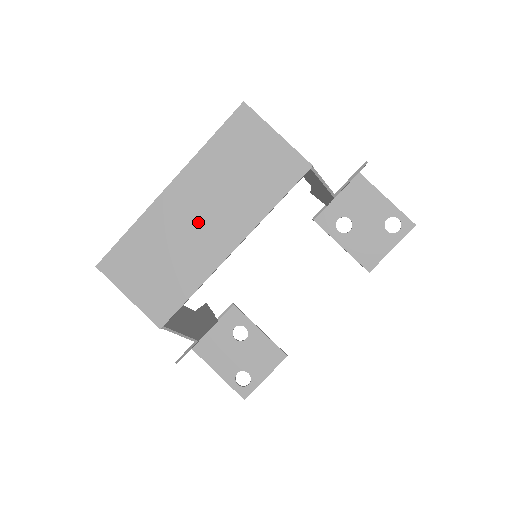
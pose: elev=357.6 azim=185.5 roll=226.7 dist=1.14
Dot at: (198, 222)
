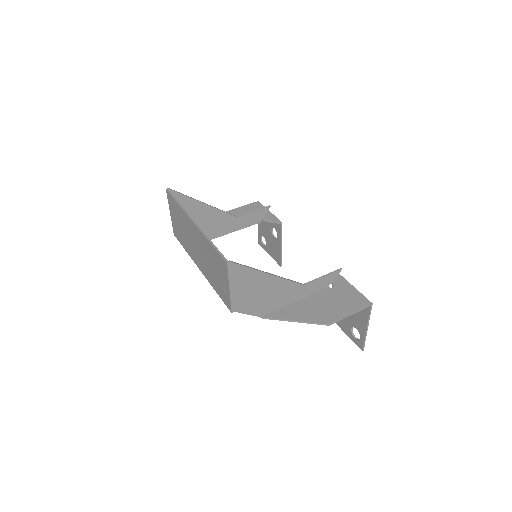
Dot at: (195, 245)
